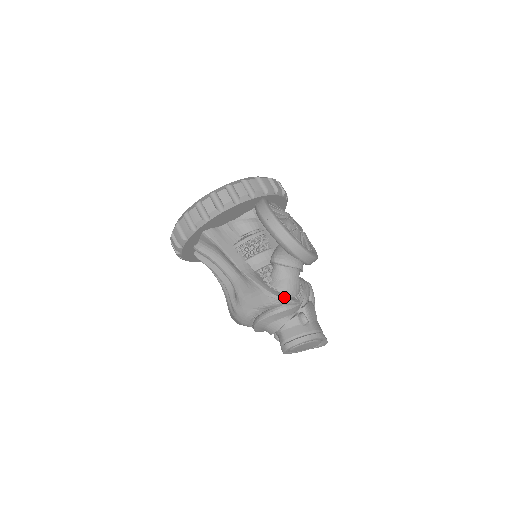
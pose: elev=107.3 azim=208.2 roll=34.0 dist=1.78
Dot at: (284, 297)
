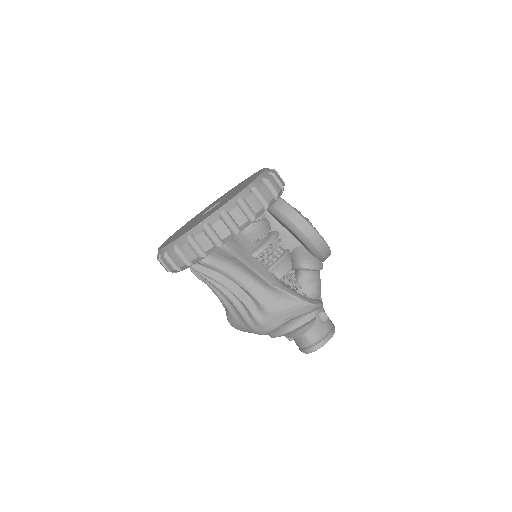
Dot at: (318, 303)
